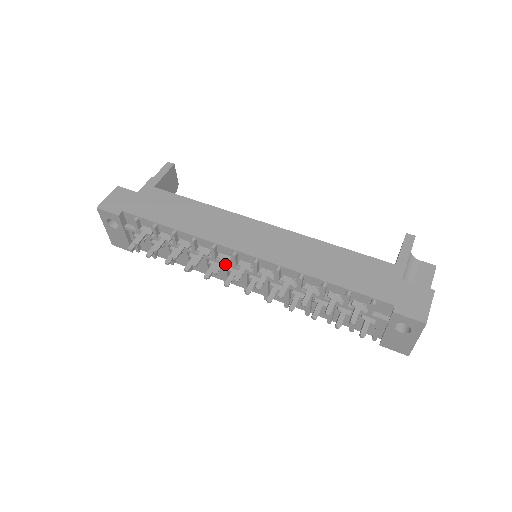
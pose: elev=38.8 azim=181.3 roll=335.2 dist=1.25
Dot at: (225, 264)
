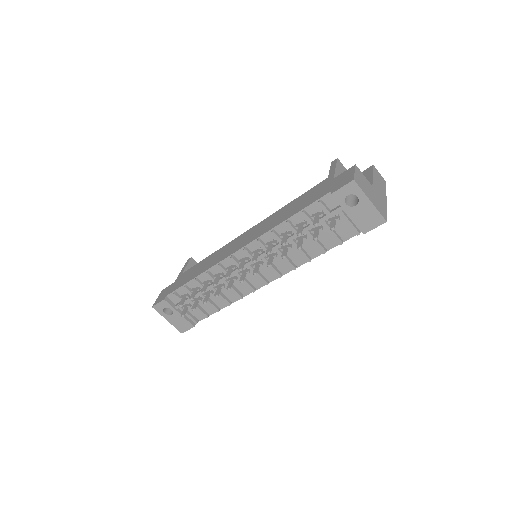
Dot at: (235, 272)
